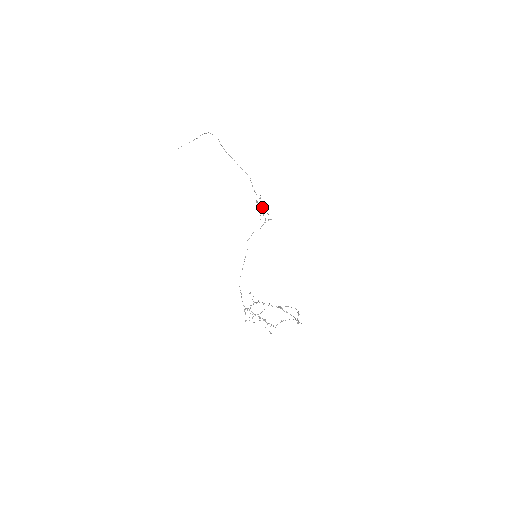
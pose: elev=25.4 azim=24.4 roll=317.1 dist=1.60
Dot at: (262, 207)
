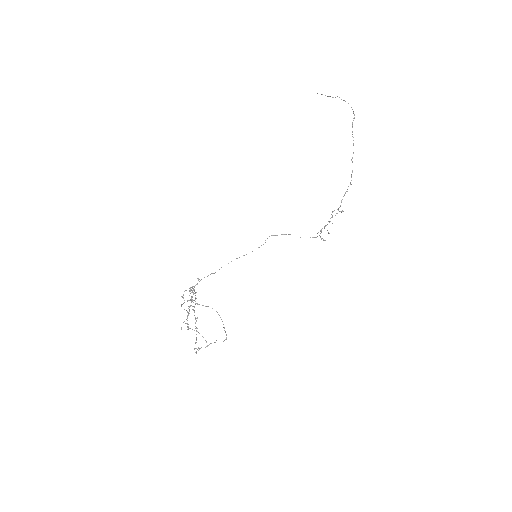
Dot at: (330, 221)
